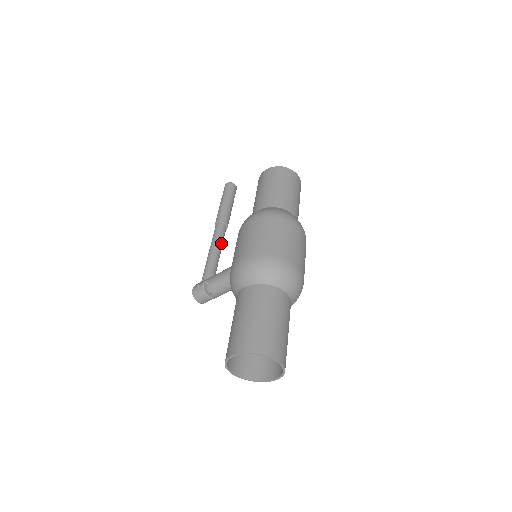
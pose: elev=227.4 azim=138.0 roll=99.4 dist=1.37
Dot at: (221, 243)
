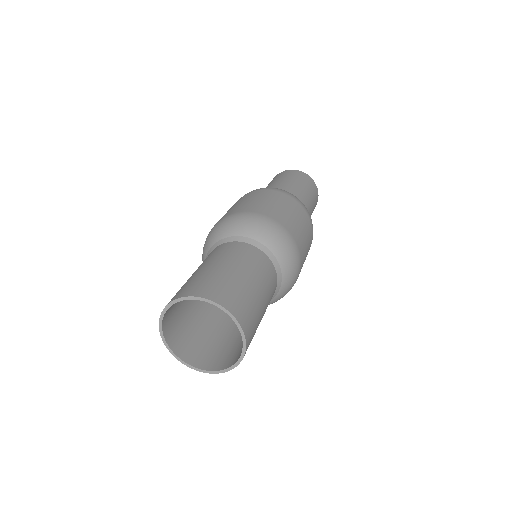
Dot at: occluded
